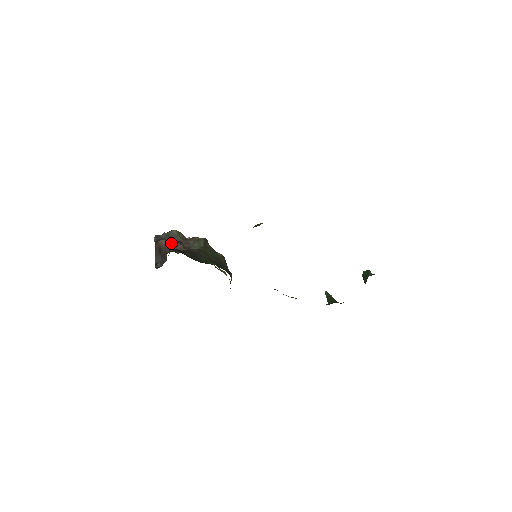
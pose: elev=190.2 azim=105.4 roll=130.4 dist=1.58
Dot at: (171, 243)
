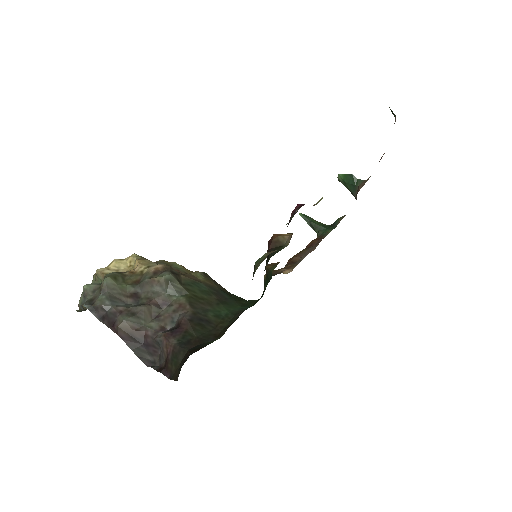
Dot at: (138, 315)
